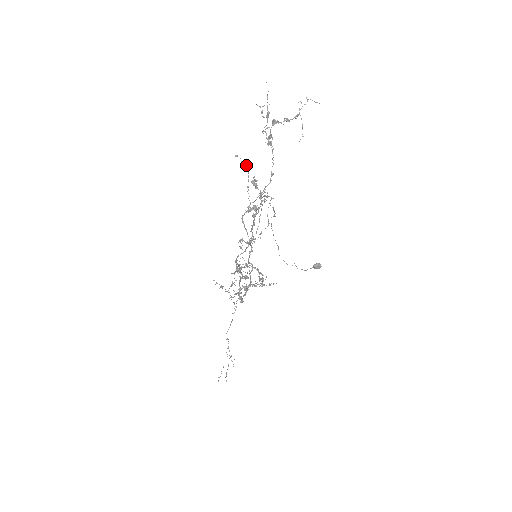
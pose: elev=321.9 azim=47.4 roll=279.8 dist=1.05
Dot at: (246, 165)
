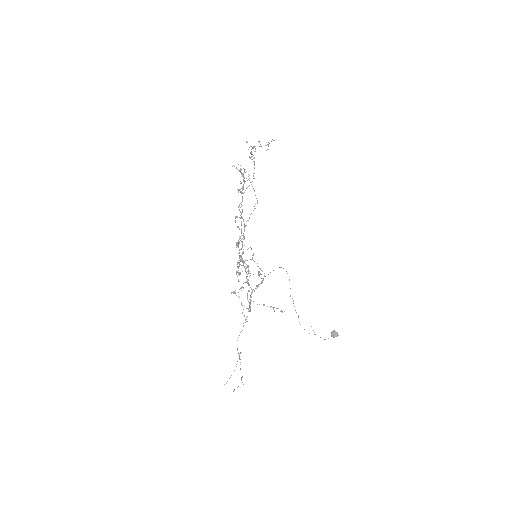
Dot at: occluded
